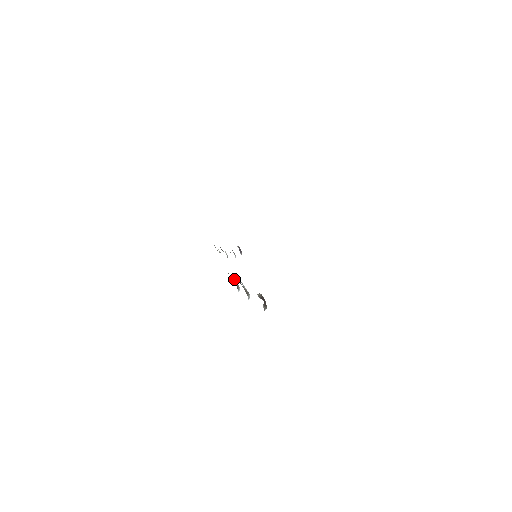
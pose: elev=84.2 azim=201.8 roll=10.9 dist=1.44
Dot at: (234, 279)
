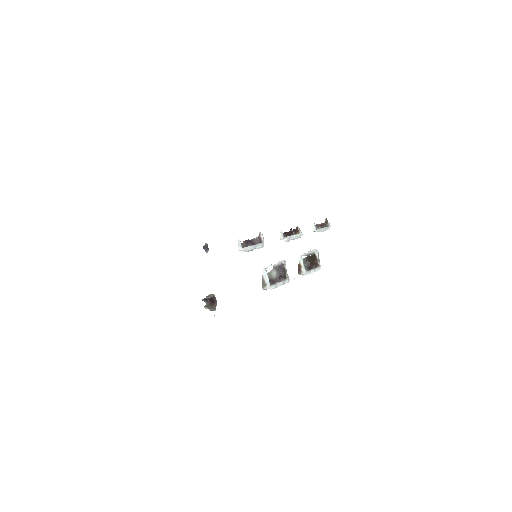
Dot at: (302, 262)
